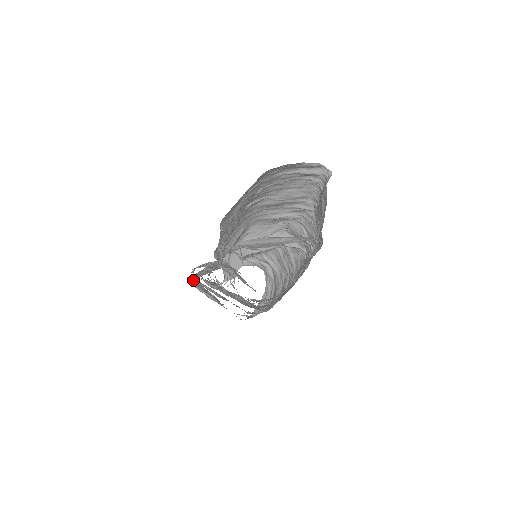
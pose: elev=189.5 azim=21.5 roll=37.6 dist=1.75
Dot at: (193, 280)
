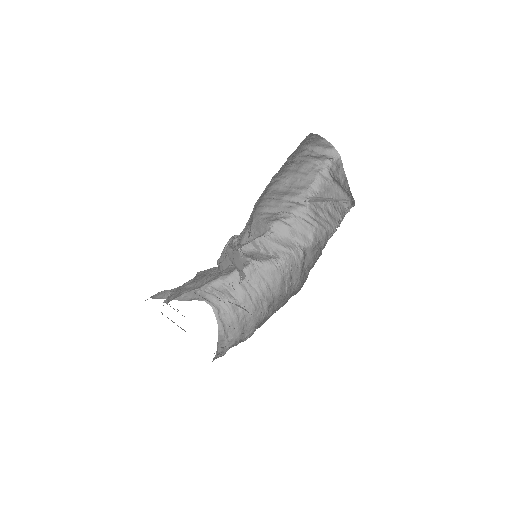
Dot at: occluded
